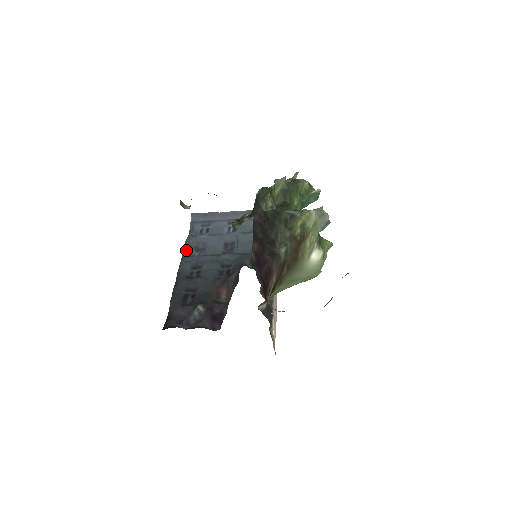
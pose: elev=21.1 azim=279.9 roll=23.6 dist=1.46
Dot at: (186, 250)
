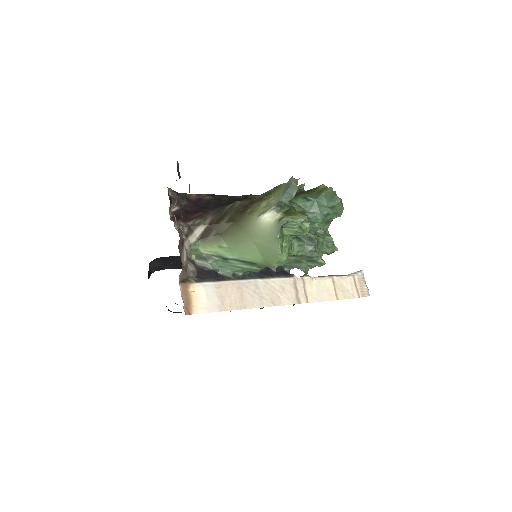
Dot at: occluded
